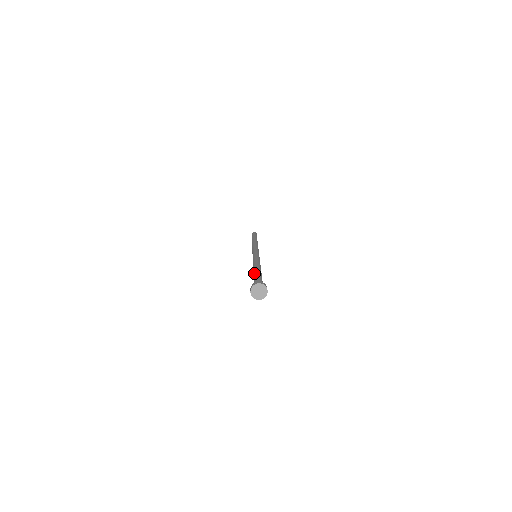
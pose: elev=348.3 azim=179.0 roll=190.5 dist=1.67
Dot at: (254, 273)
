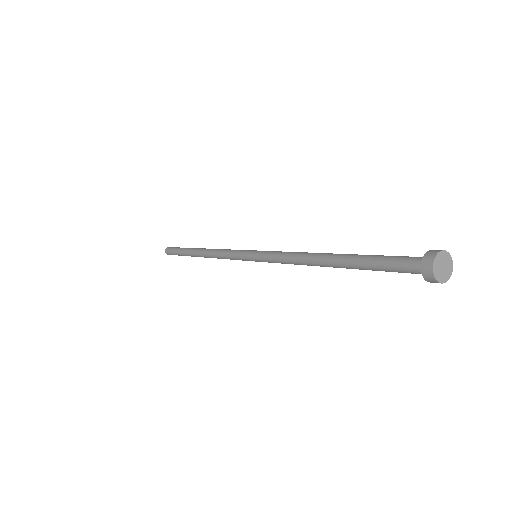
Dot at: (350, 254)
